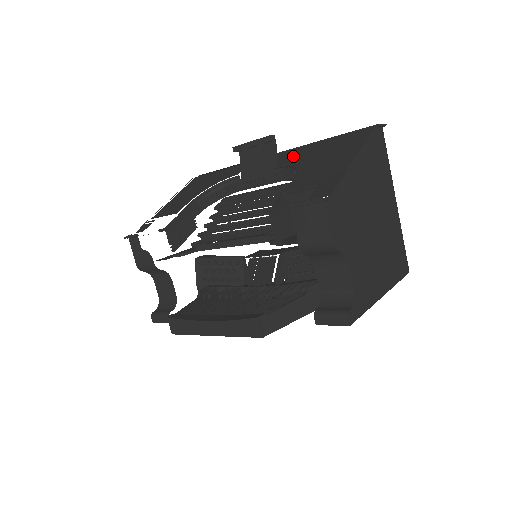
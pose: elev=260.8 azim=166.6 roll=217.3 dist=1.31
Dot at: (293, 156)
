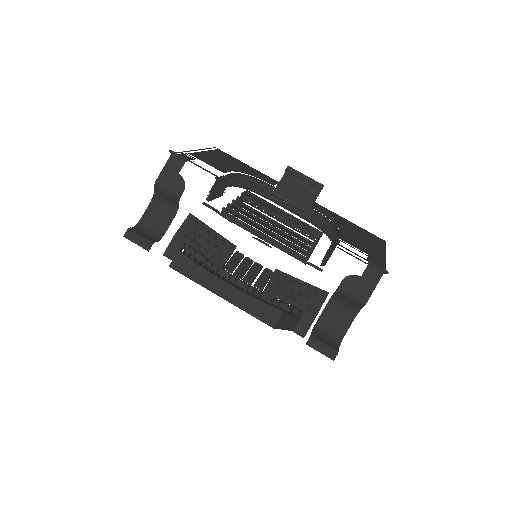
Dot at: (325, 212)
